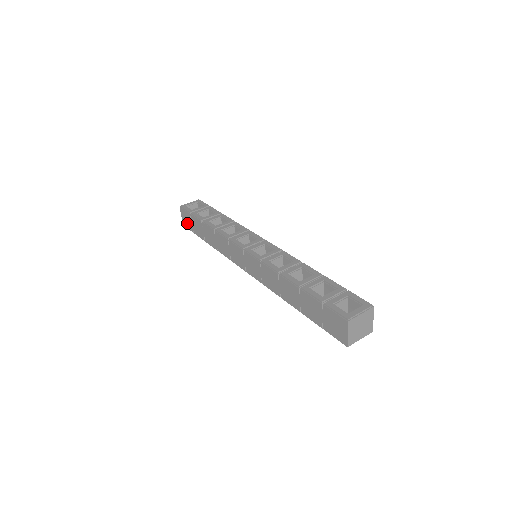
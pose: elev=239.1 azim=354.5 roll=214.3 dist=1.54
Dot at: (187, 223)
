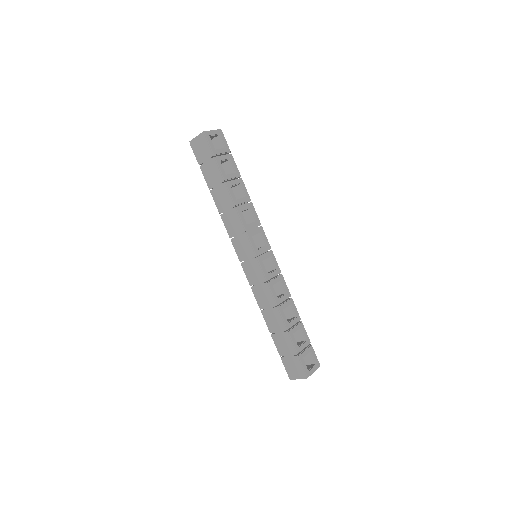
Dot at: (199, 151)
